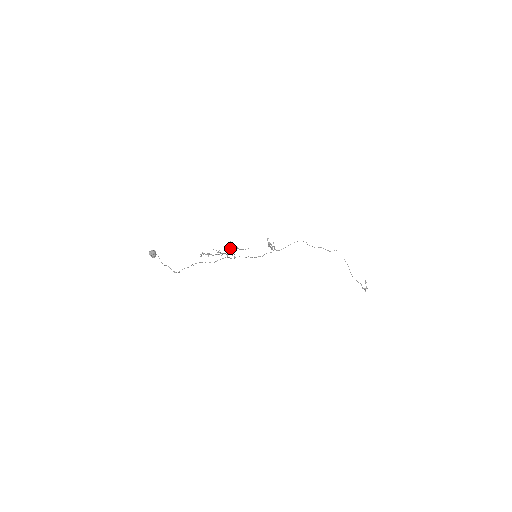
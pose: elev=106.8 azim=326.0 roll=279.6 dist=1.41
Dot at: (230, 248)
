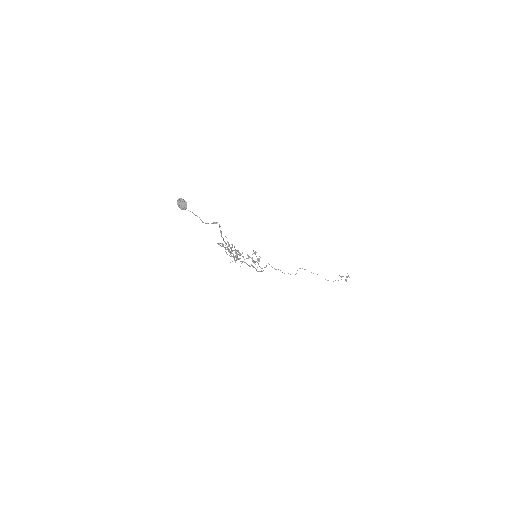
Dot at: (232, 244)
